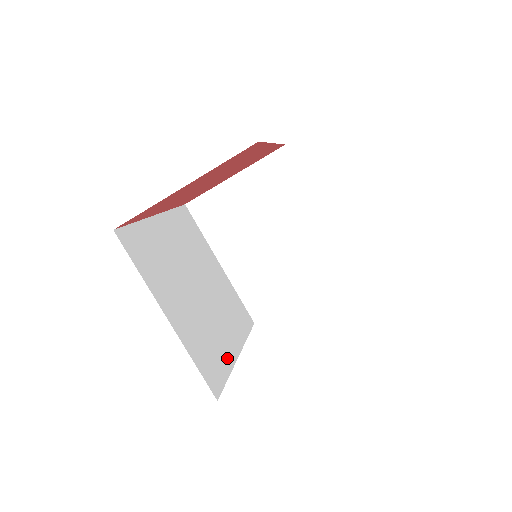
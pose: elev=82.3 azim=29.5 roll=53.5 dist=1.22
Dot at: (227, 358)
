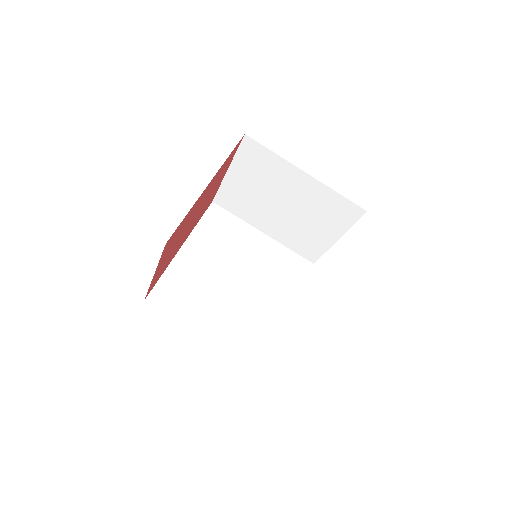
Dot at: (276, 327)
